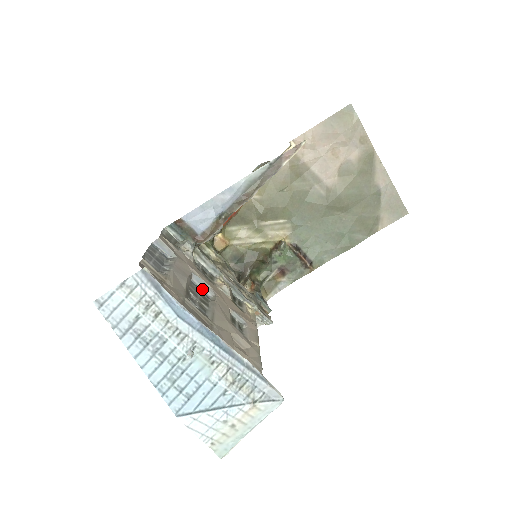
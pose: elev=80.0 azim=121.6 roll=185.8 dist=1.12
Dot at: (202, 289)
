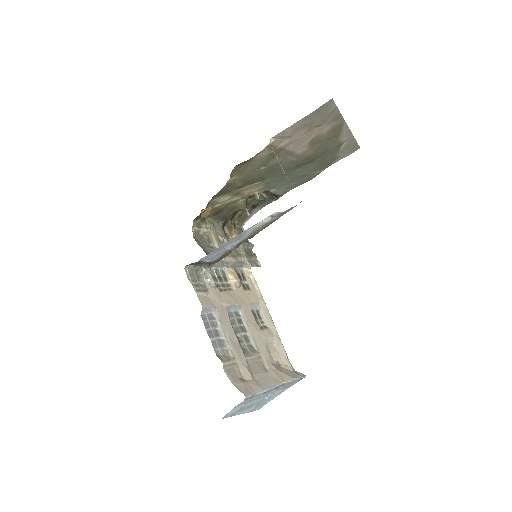
Dot at: (233, 311)
